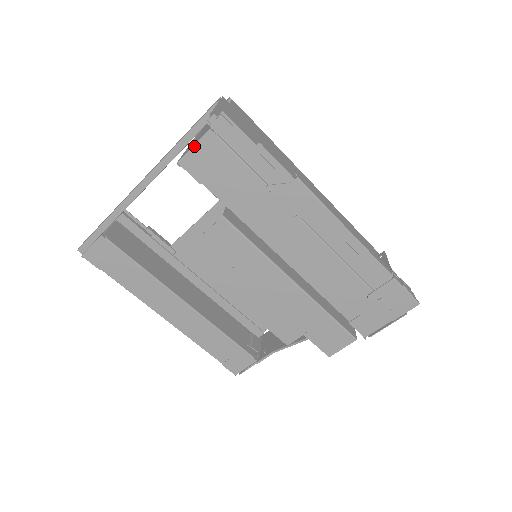
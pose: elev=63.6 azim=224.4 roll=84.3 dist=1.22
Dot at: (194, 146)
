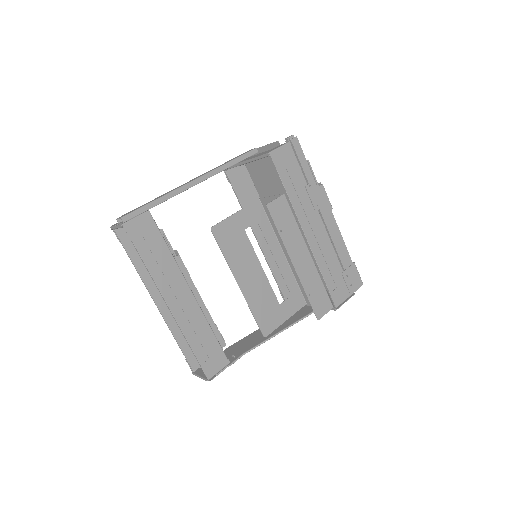
Dot at: (280, 147)
